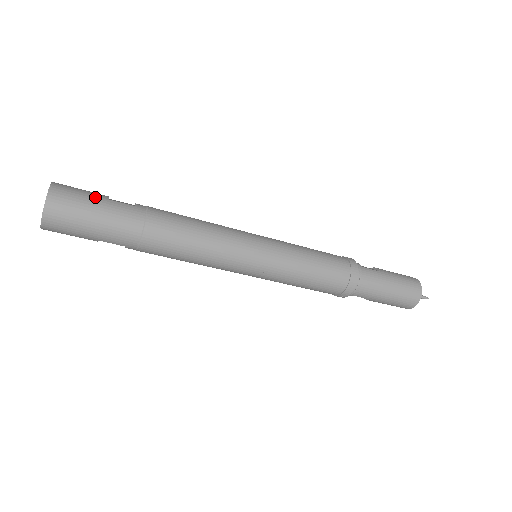
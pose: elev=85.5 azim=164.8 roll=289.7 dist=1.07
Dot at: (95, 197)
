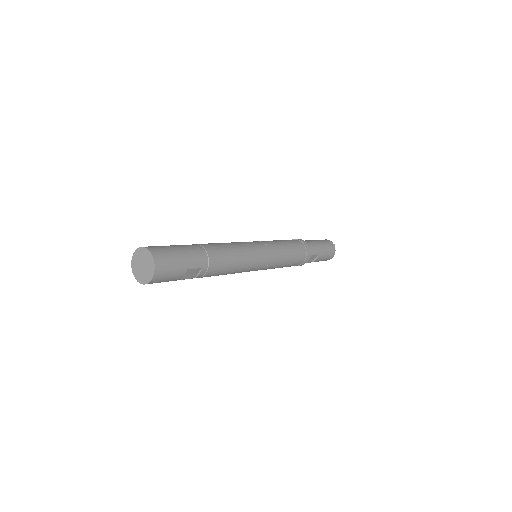
Dot at: occluded
